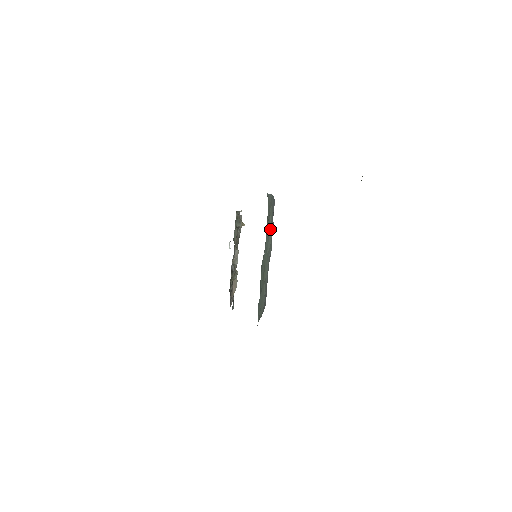
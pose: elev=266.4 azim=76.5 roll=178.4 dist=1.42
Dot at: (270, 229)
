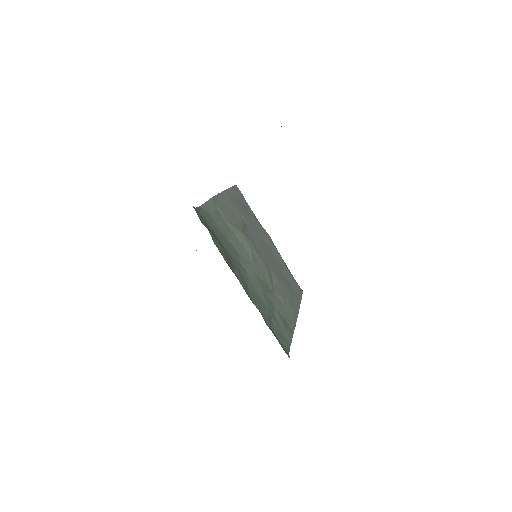
Dot at: (237, 234)
